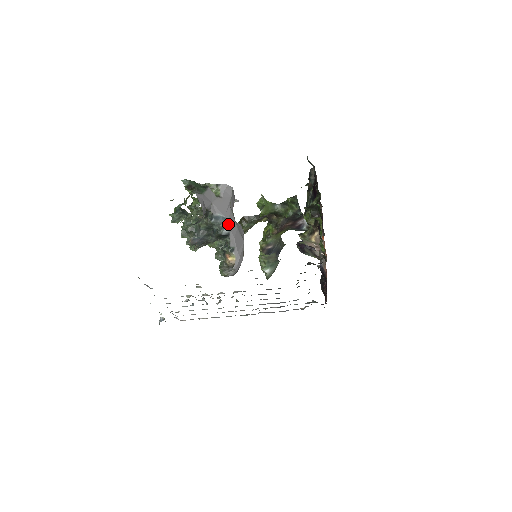
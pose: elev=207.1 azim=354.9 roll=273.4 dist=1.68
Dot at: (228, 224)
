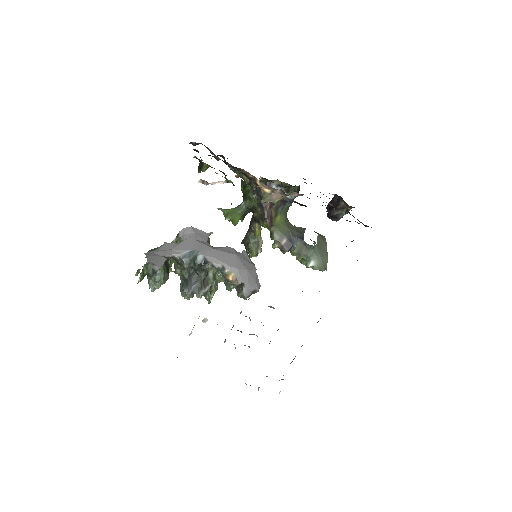
Dot at: (198, 253)
